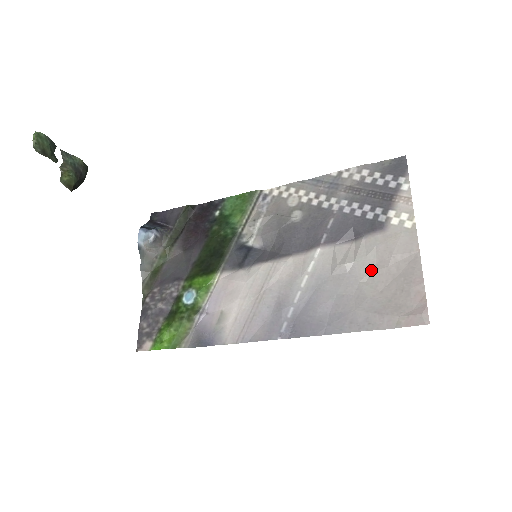
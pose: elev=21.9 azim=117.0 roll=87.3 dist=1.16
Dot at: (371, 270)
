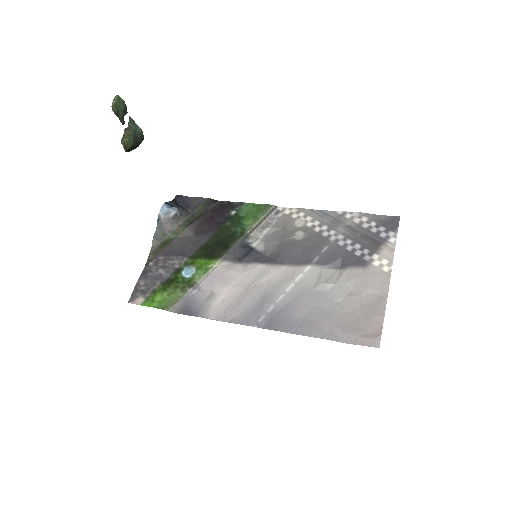
Dot at: (346, 295)
